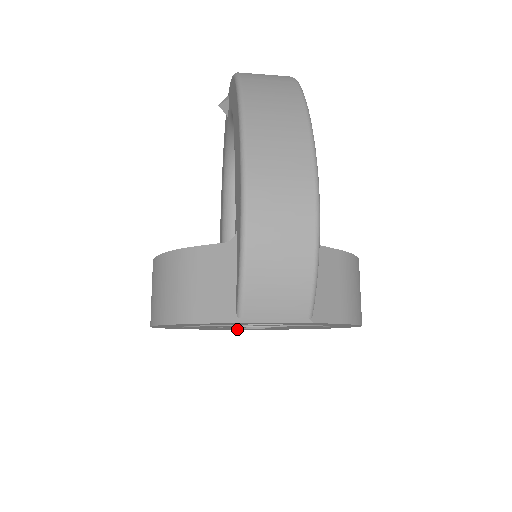
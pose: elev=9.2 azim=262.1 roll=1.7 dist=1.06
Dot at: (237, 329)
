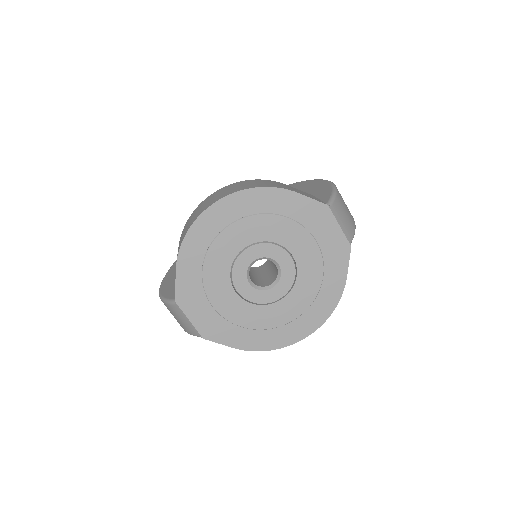
Dot at: (218, 290)
